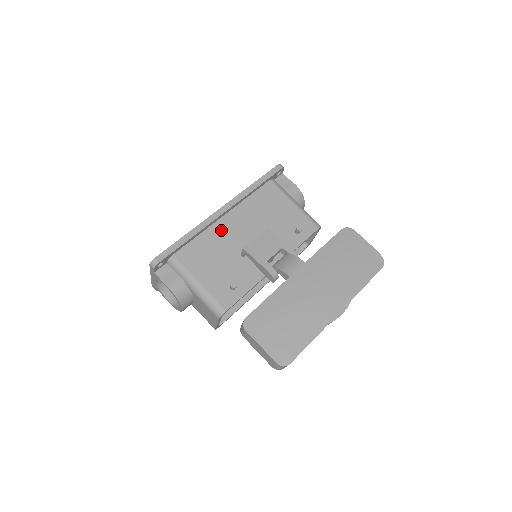
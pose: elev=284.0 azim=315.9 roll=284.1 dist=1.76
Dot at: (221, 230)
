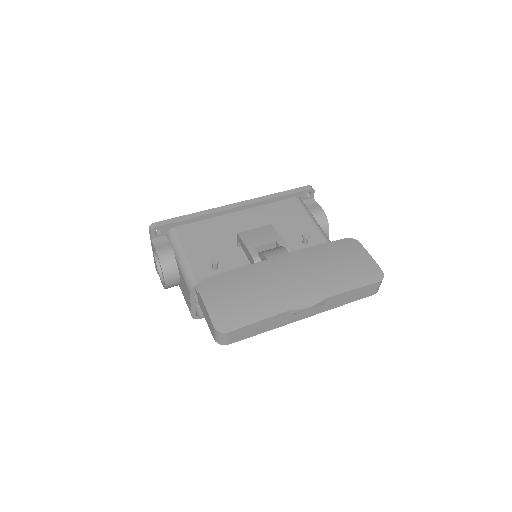
Dot at: (228, 221)
